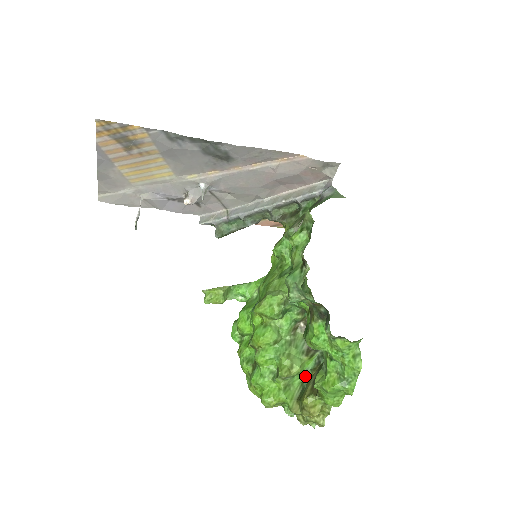
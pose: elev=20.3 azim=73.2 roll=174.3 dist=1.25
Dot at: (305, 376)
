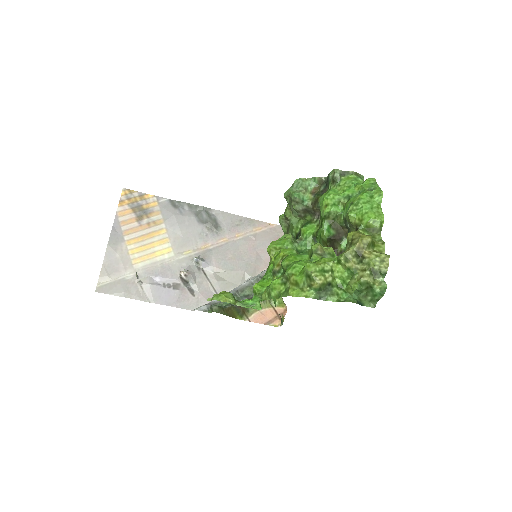
Dot at: occluded
